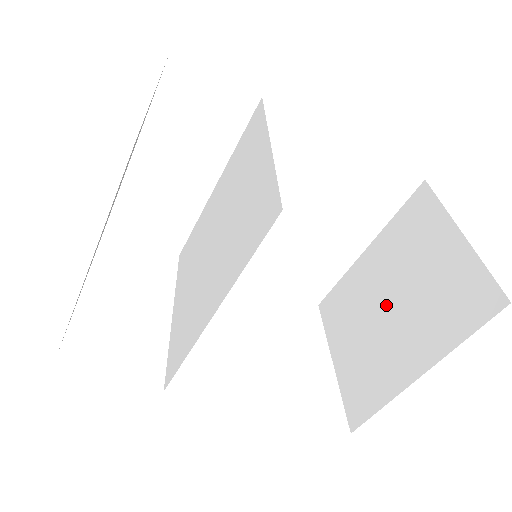
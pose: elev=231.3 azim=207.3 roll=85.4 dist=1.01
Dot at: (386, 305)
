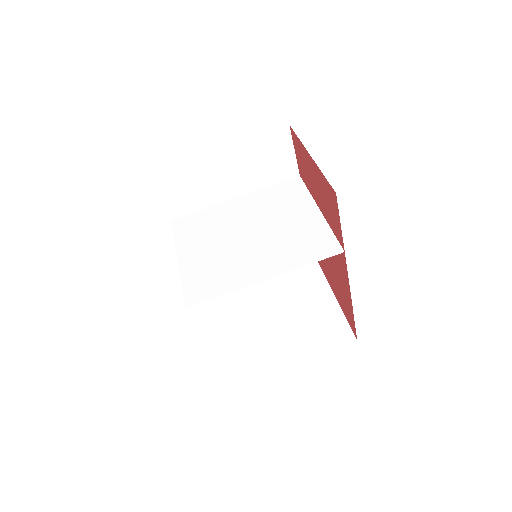
Dot at: (276, 319)
